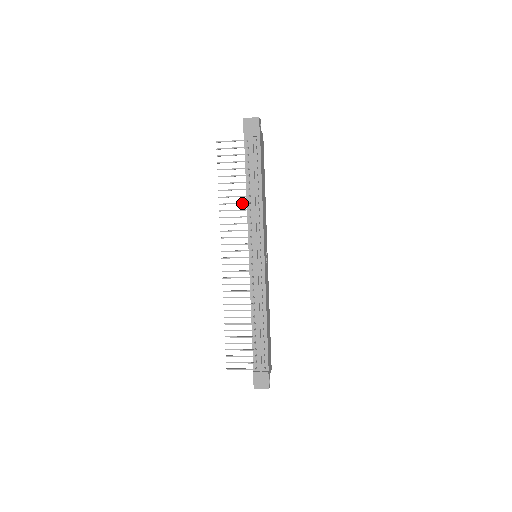
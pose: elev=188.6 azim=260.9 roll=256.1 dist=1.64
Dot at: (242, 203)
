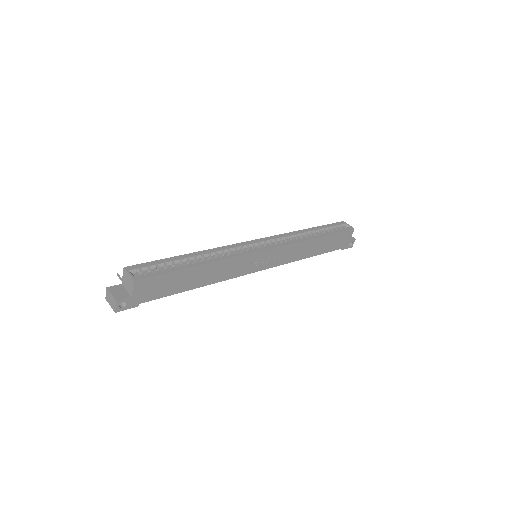
Dot at: occluded
